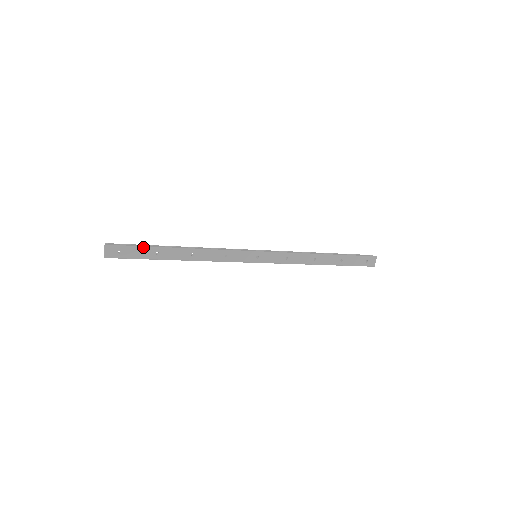
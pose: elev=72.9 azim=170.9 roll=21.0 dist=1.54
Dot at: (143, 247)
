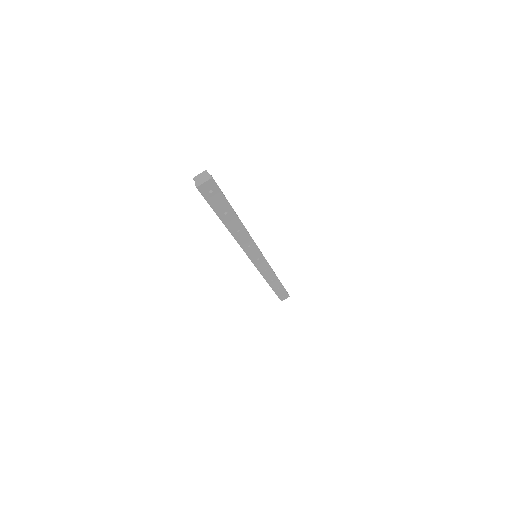
Dot at: (227, 201)
